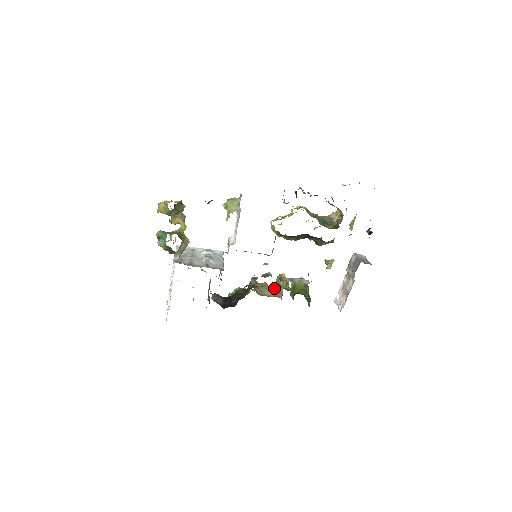
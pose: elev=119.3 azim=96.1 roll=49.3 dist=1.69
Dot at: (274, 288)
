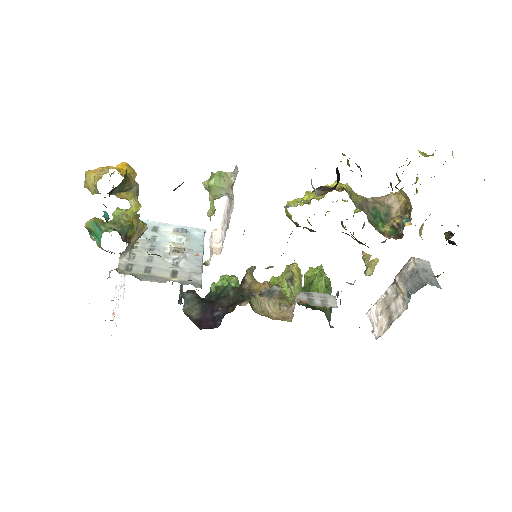
Dot at: (280, 288)
